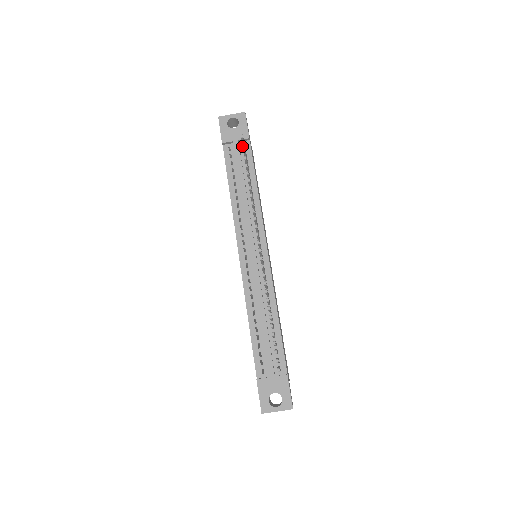
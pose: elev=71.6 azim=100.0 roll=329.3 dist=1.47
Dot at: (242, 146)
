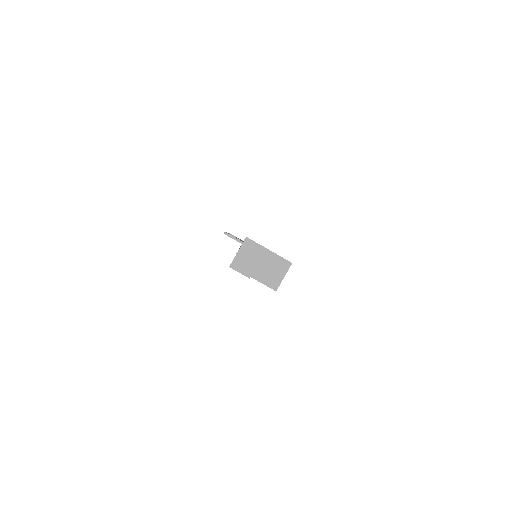
Dot at: occluded
